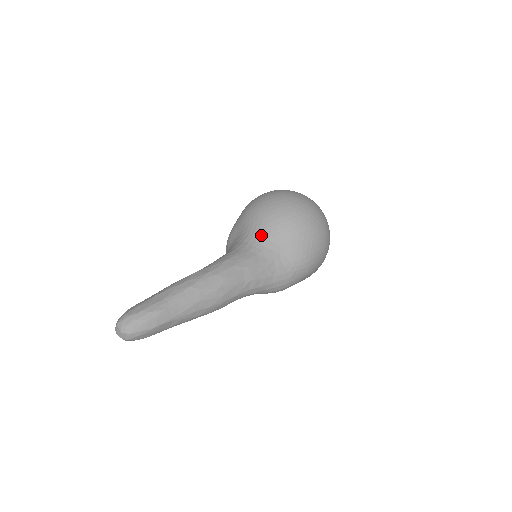
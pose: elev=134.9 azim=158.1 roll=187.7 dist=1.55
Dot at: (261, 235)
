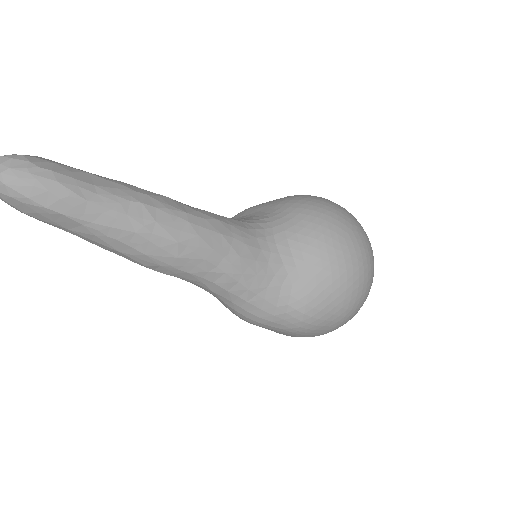
Dot at: (286, 234)
